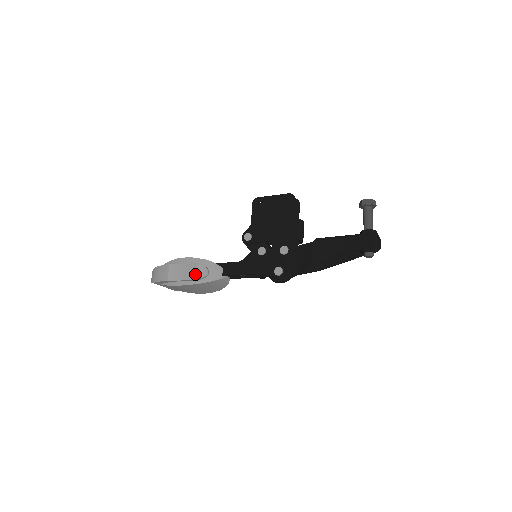
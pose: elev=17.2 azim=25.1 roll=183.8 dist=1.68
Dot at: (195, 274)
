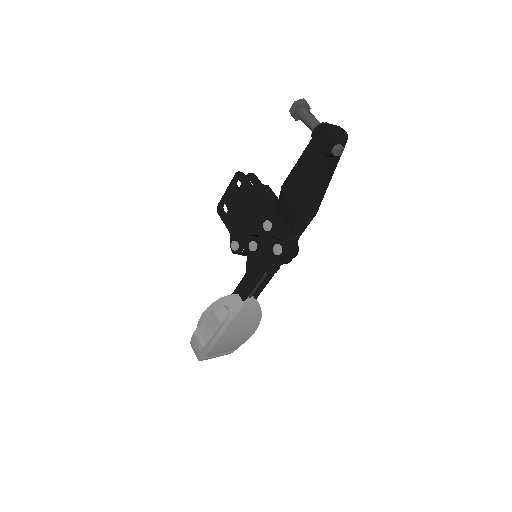
Dot at: (217, 321)
